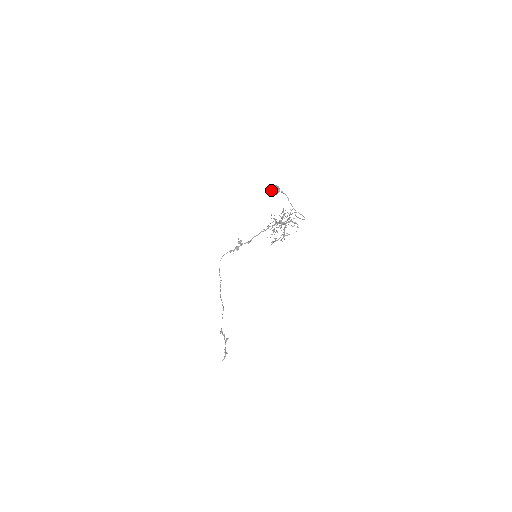
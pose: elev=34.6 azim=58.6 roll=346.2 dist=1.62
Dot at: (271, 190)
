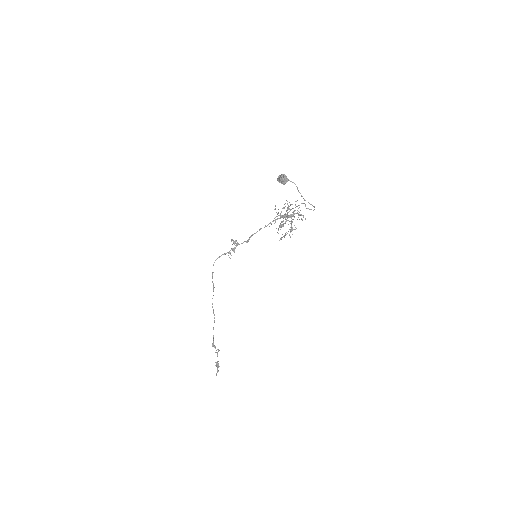
Dot at: (278, 180)
